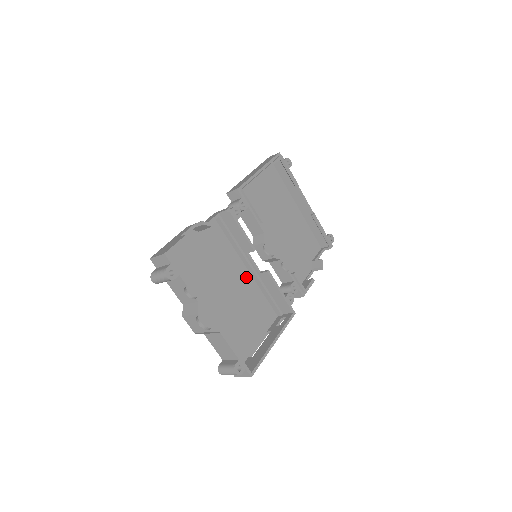
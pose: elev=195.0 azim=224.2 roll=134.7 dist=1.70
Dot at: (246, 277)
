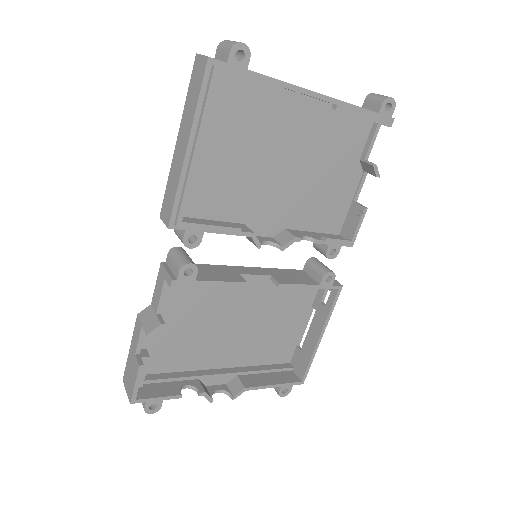
Dot at: (255, 286)
